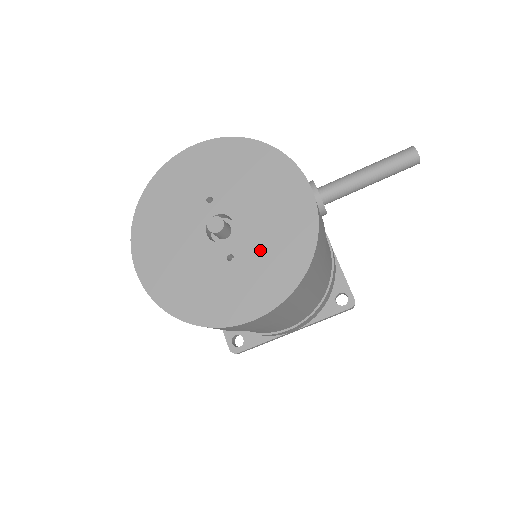
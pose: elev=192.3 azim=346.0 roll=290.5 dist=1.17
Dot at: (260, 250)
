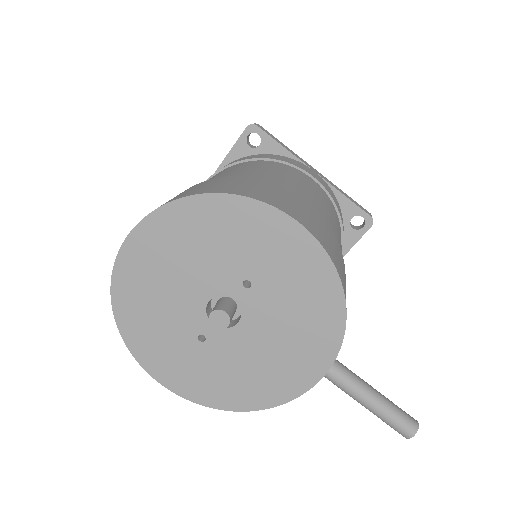
Dot at: (227, 363)
